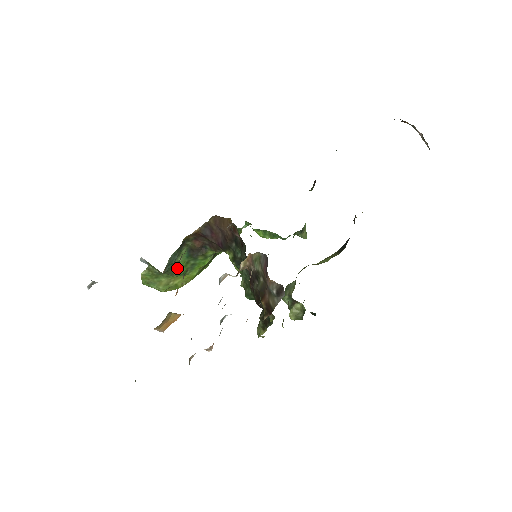
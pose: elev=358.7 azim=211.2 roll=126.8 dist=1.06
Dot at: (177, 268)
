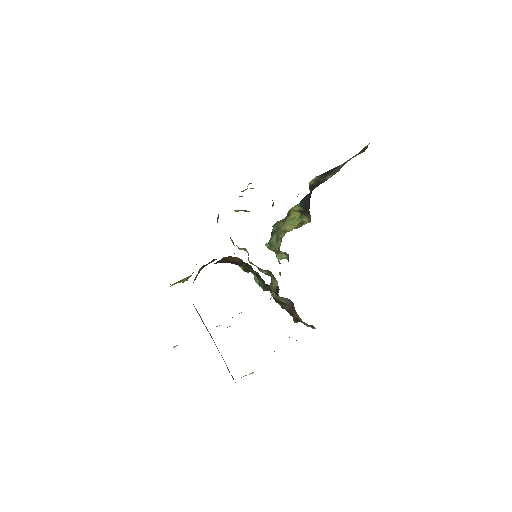
Dot at: occluded
